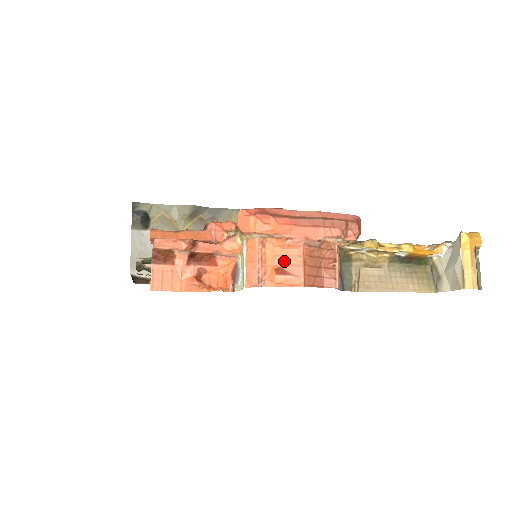
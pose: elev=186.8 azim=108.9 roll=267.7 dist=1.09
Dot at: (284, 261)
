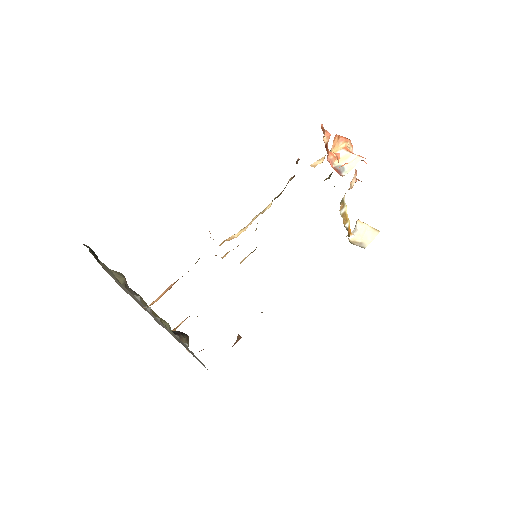
Dot at: occluded
